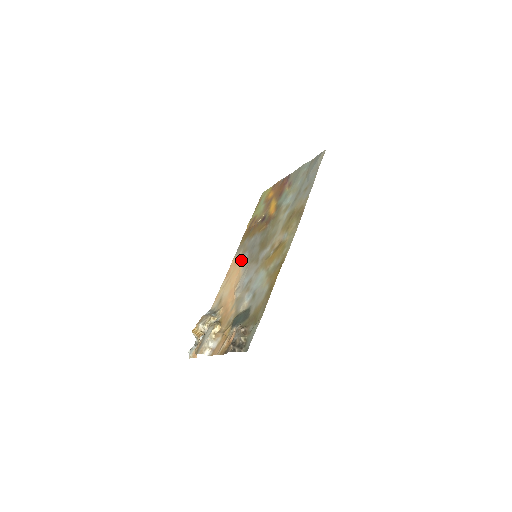
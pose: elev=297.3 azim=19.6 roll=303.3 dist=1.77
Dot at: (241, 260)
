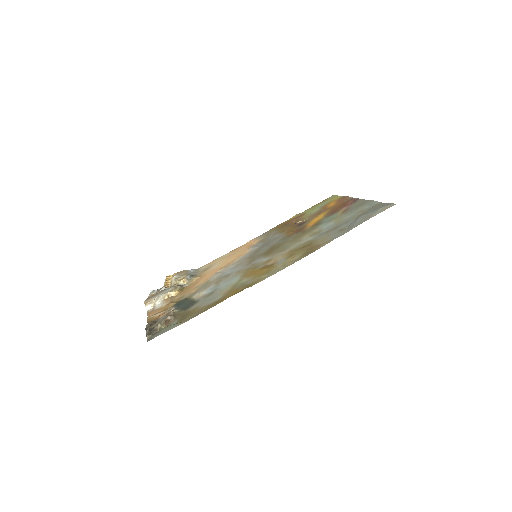
Dot at: (251, 247)
